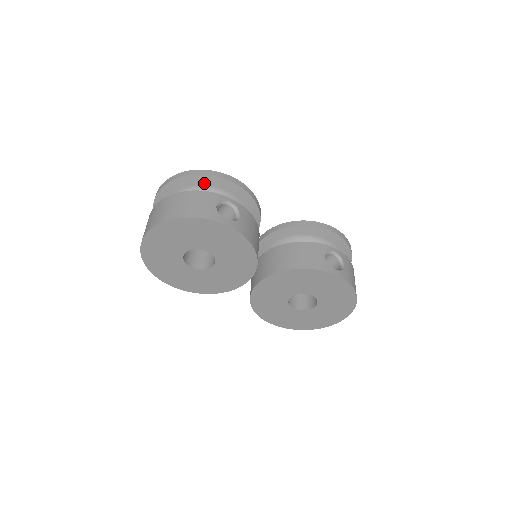
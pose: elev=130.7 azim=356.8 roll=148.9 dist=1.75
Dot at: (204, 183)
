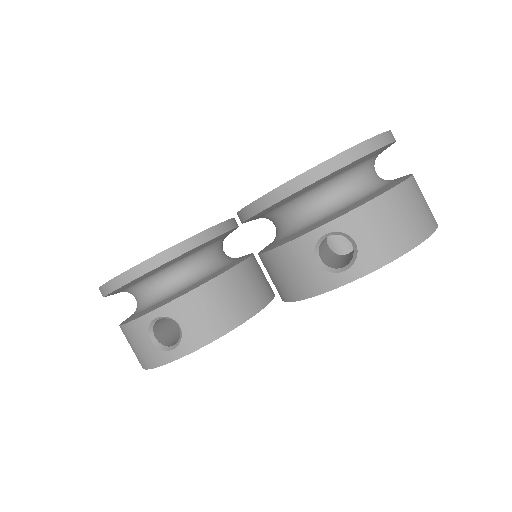
Dot at: (122, 290)
